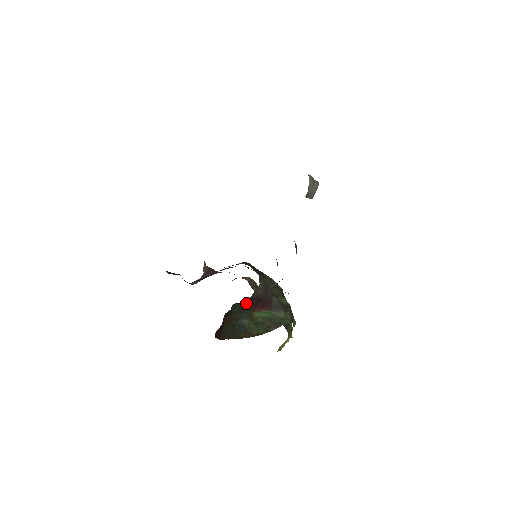
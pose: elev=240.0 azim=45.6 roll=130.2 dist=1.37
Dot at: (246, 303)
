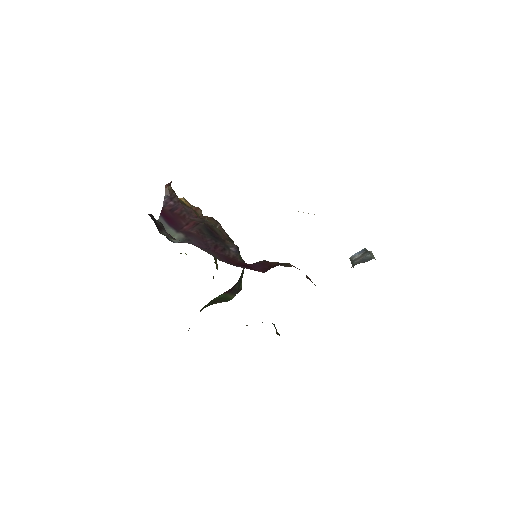
Dot at: occluded
